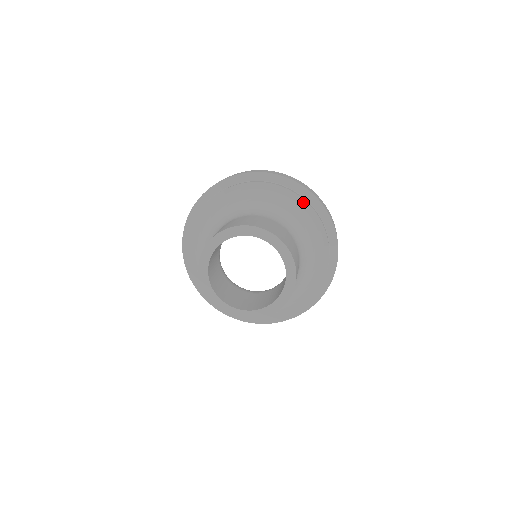
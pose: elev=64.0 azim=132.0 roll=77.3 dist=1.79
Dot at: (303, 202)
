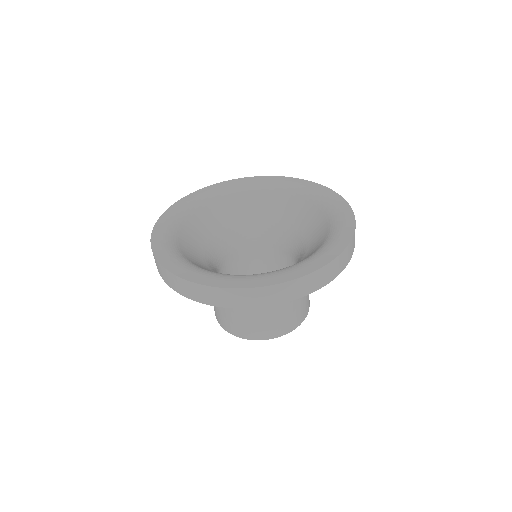
Dot at: occluded
